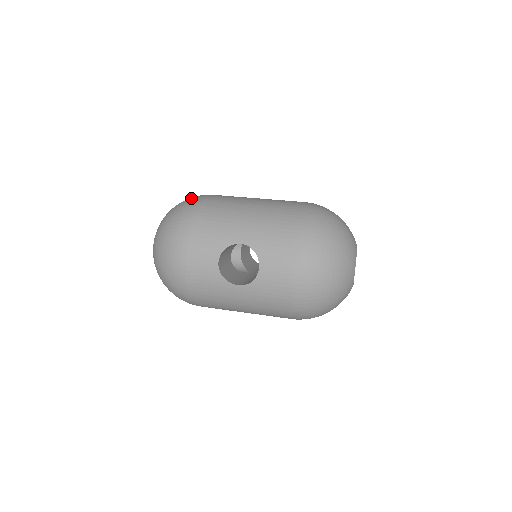
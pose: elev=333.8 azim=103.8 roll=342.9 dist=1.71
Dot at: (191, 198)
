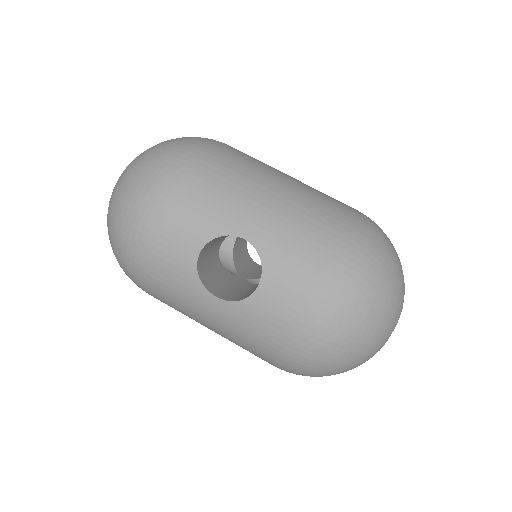
Dot at: (196, 138)
